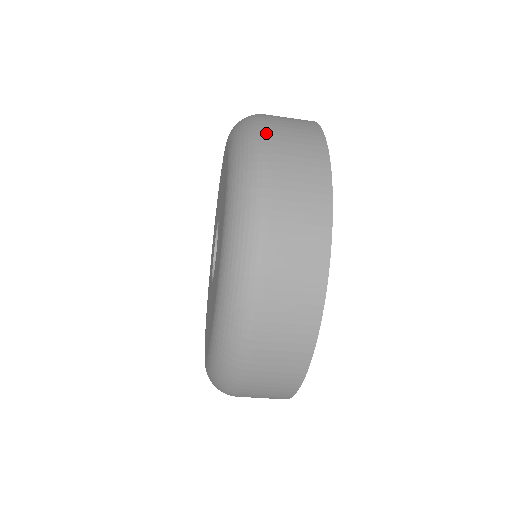
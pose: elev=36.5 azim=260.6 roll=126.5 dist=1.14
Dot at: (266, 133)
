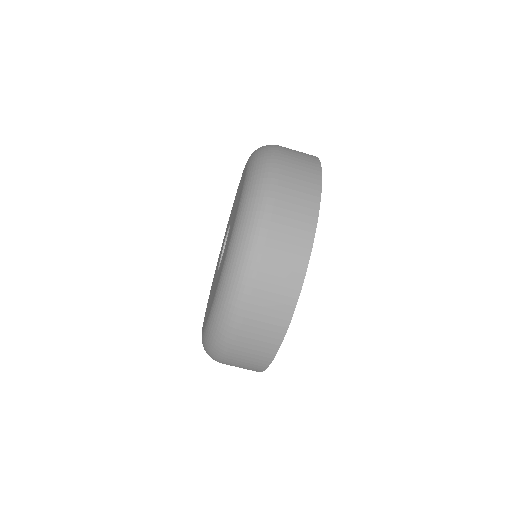
Dot at: (275, 172)
